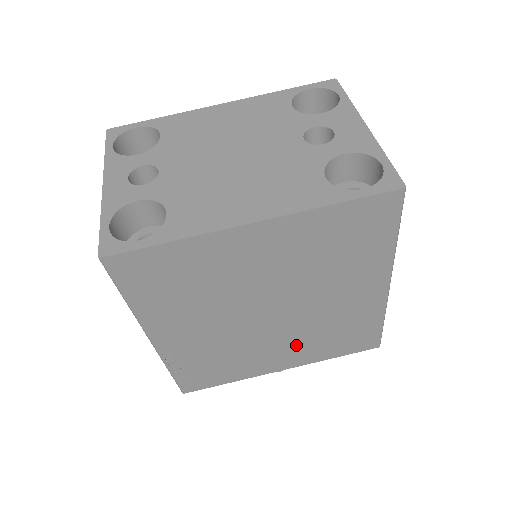
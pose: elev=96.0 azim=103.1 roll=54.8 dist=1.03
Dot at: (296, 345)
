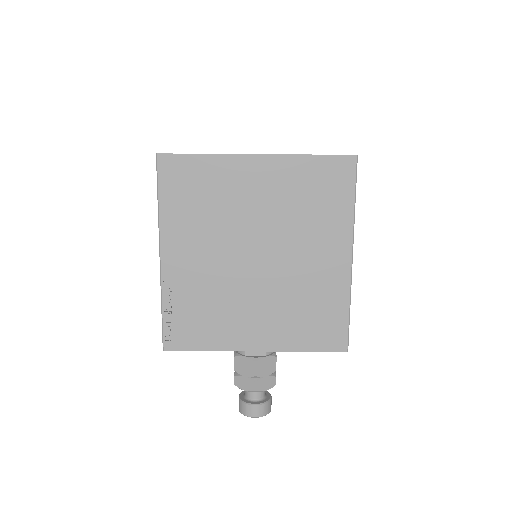
Dot at: (272, 314)
